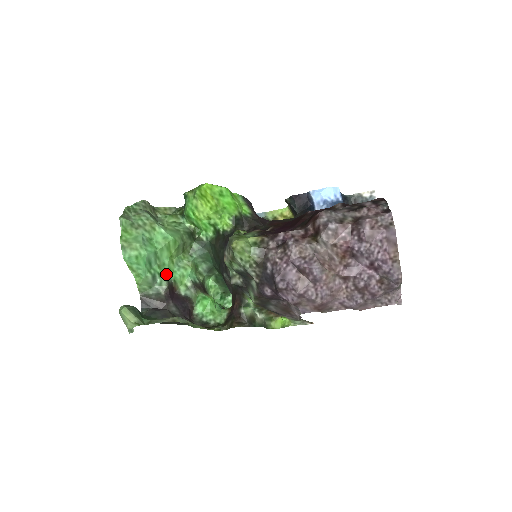
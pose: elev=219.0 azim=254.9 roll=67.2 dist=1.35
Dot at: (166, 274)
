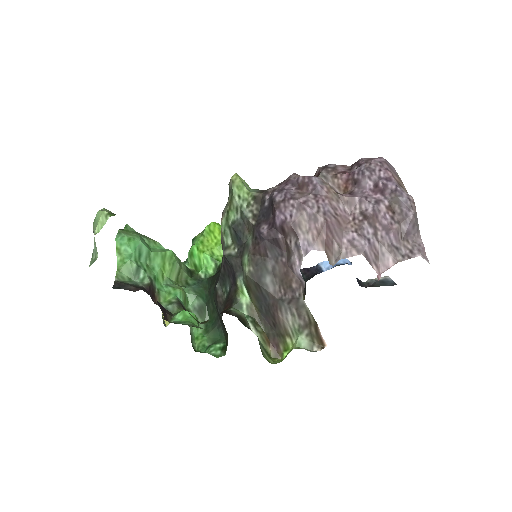
Dot at: (152, 276)
